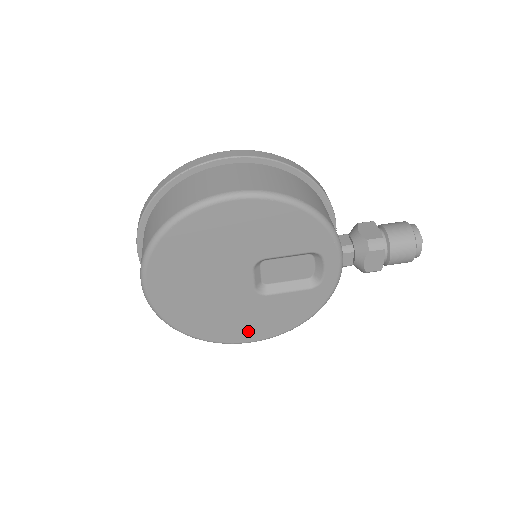
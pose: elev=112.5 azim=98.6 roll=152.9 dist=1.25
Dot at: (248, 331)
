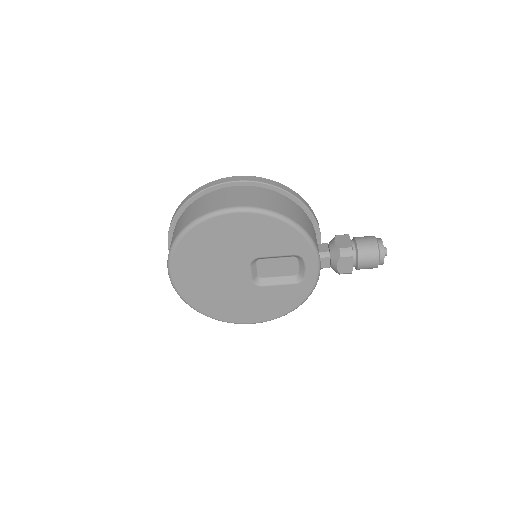
Dot at: (248, 314)
